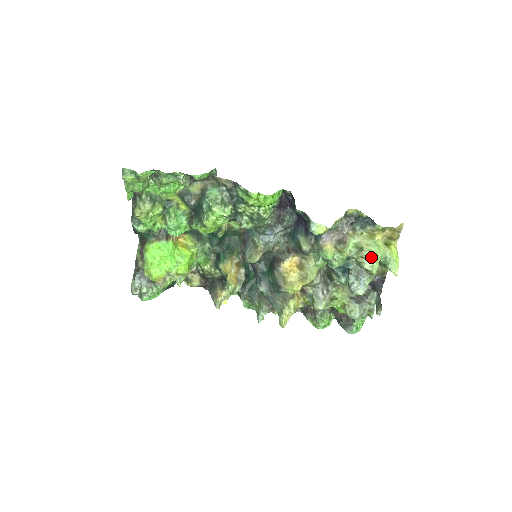
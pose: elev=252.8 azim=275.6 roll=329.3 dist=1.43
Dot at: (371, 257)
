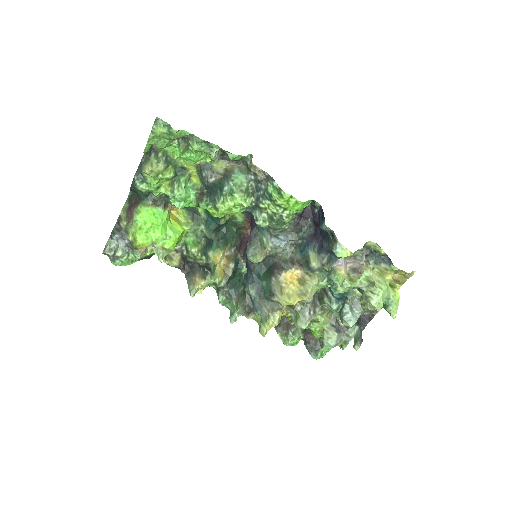
Dot at: (380, 294)
